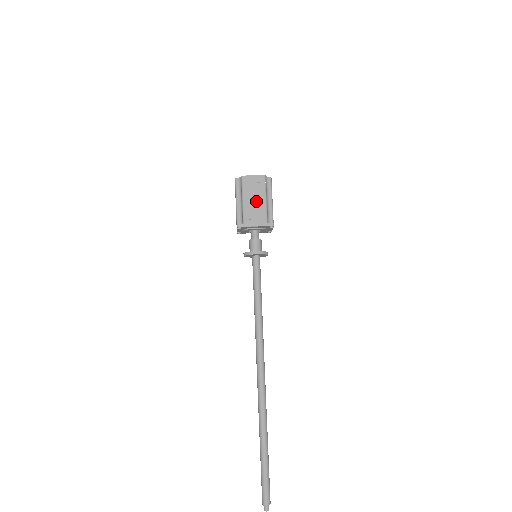
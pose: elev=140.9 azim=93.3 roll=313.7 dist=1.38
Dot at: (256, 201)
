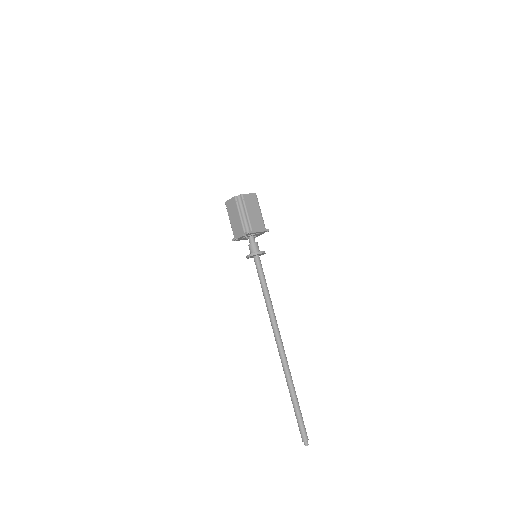
Dot at: (255, 213)
